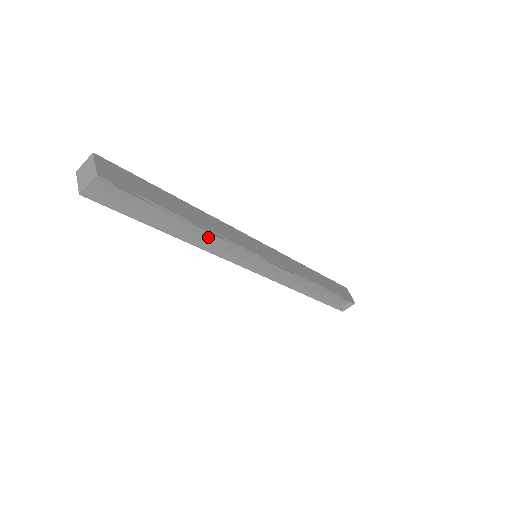
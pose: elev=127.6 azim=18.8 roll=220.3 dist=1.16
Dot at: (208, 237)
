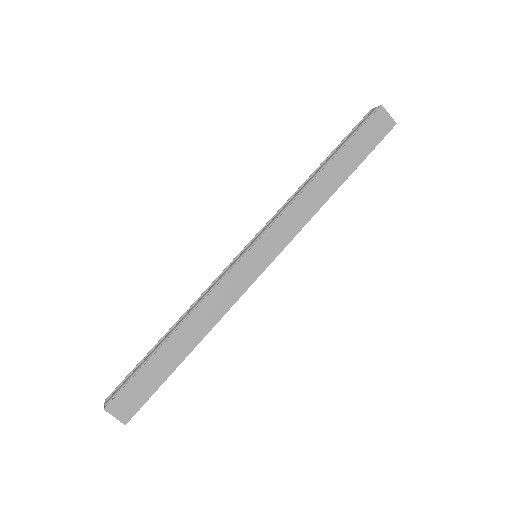
Dot at: occluded
